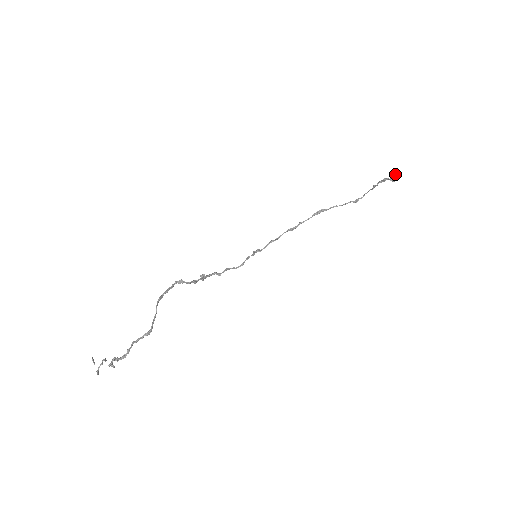
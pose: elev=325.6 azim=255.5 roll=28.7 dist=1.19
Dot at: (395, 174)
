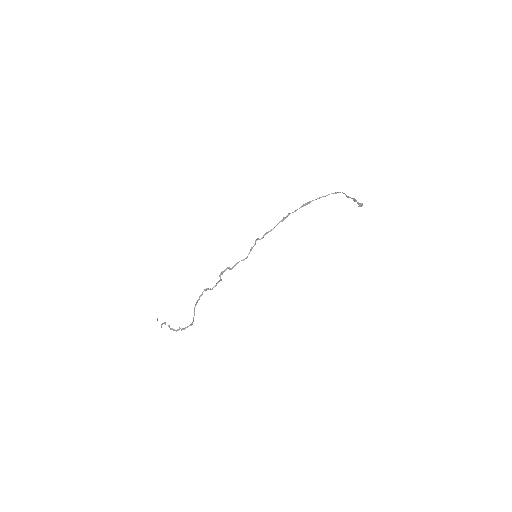
Dot at: (361, 203)
